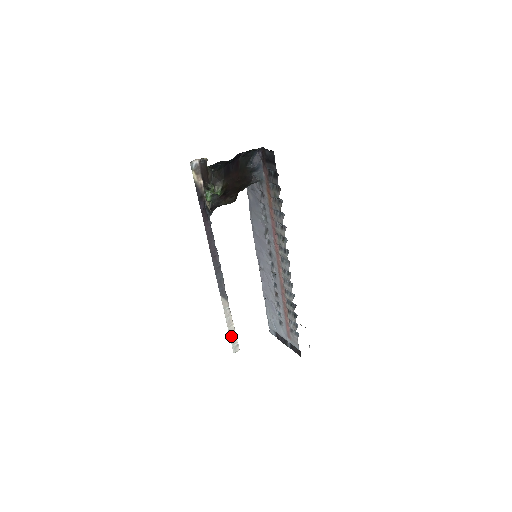
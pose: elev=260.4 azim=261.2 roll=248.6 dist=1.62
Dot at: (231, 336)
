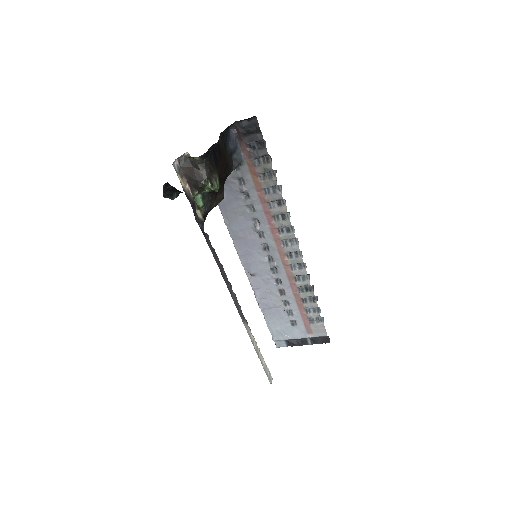
Dot at: (263, 365)
